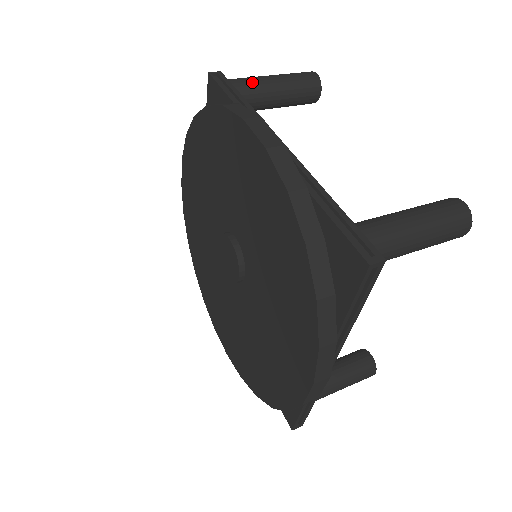
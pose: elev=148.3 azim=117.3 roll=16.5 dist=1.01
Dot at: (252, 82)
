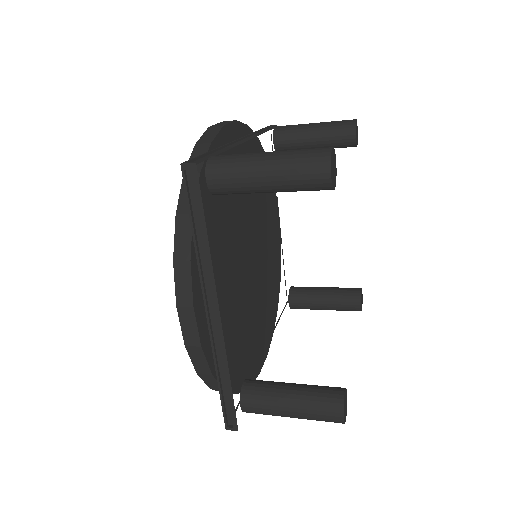
Dot at: (292, 126)
